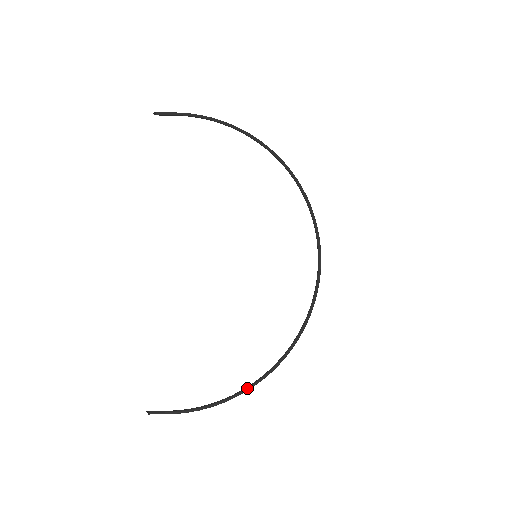
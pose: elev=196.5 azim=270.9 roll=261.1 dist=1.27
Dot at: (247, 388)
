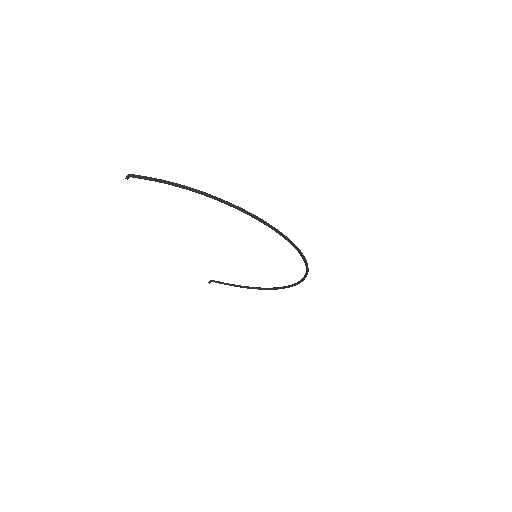
Dot at: occluded
